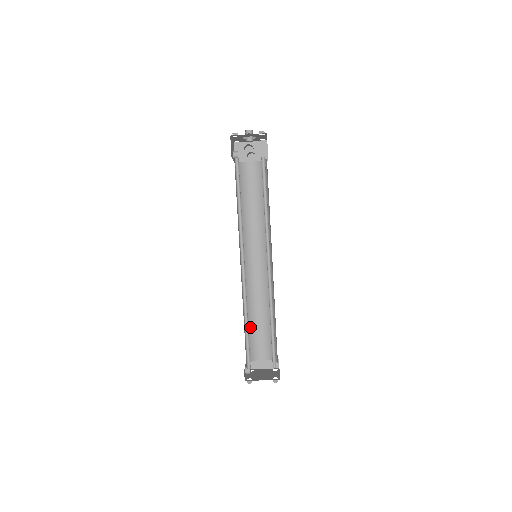
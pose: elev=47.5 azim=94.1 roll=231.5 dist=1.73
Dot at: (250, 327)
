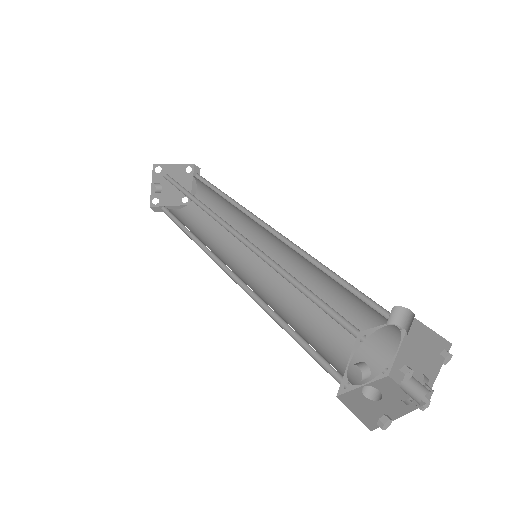
Dot at: (187, 192)
